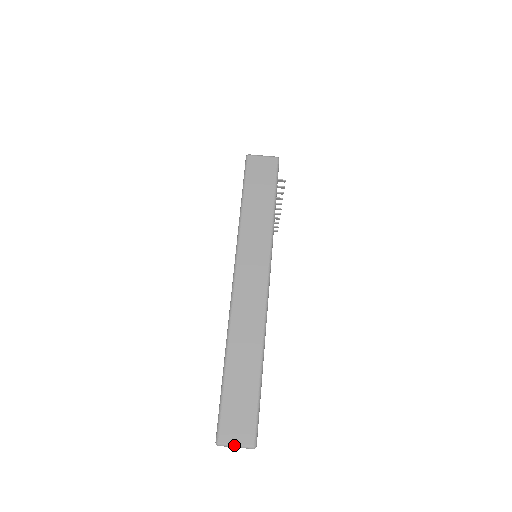
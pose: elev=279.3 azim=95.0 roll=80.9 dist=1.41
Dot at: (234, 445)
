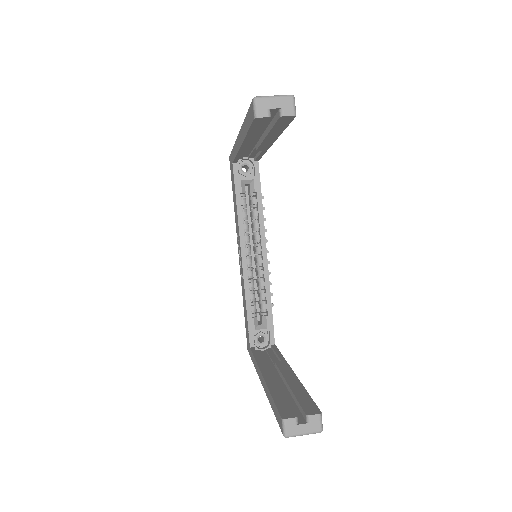
Dot at: (272, 96)
